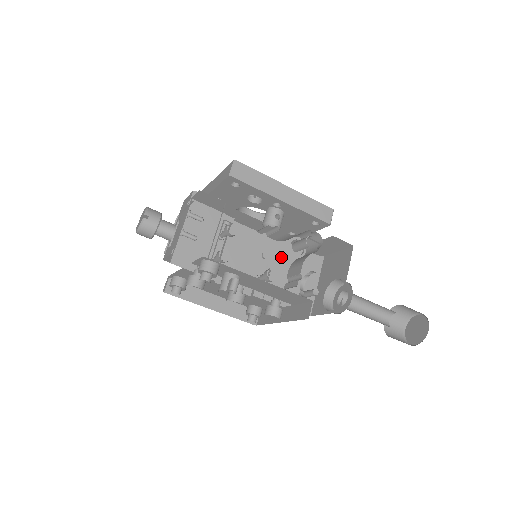
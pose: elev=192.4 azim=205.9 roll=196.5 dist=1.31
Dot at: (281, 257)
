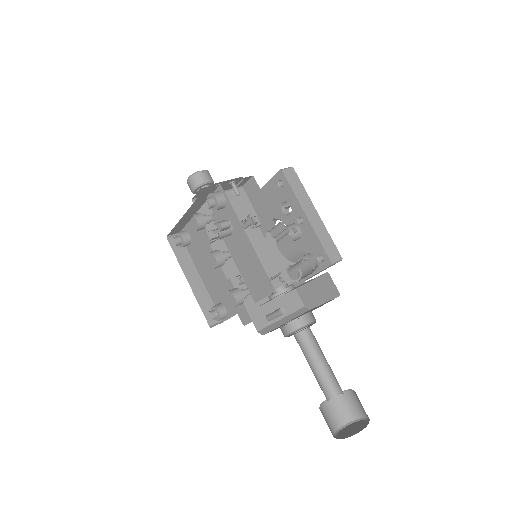
Dot at: (275, 265)
